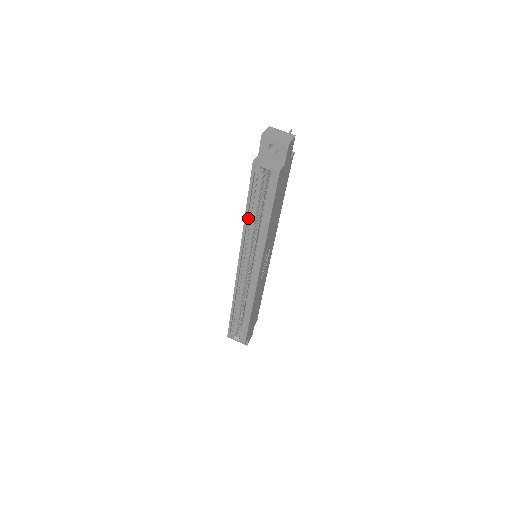
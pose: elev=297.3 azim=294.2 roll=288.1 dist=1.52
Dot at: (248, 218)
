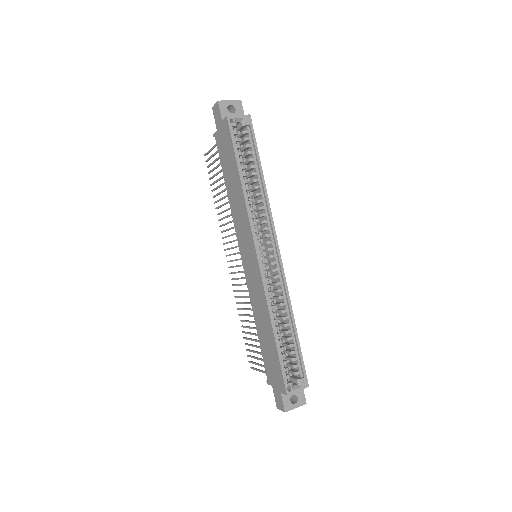
Dot at: (243, 185)
